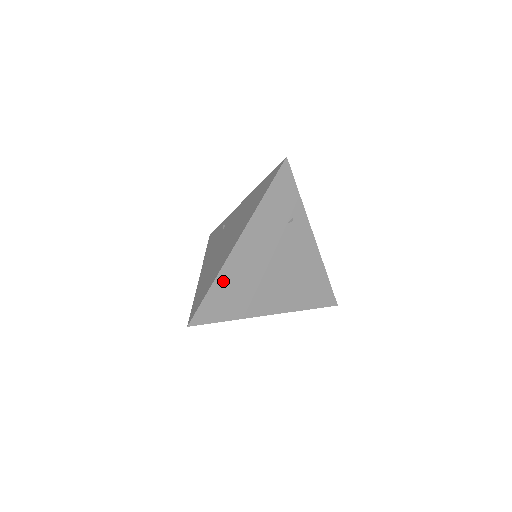
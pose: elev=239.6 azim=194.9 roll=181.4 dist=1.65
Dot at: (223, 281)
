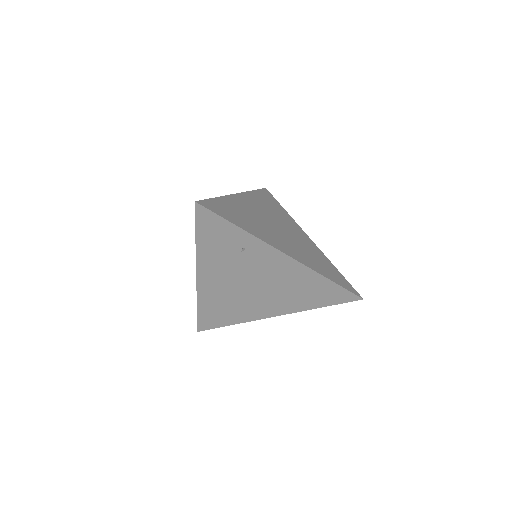
Dot at: (206, 303)
